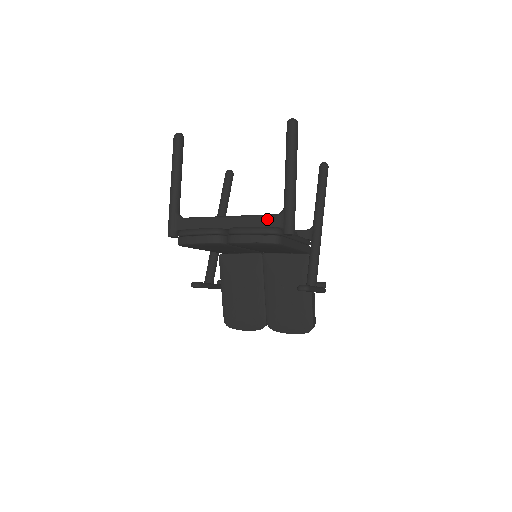
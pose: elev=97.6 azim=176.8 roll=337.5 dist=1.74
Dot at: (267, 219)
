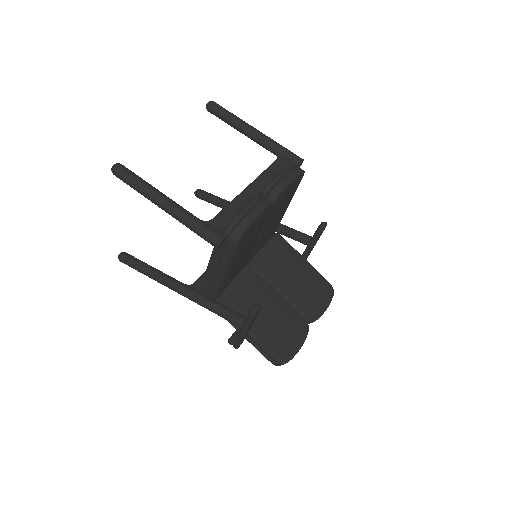
Dot at: (277, 164)
